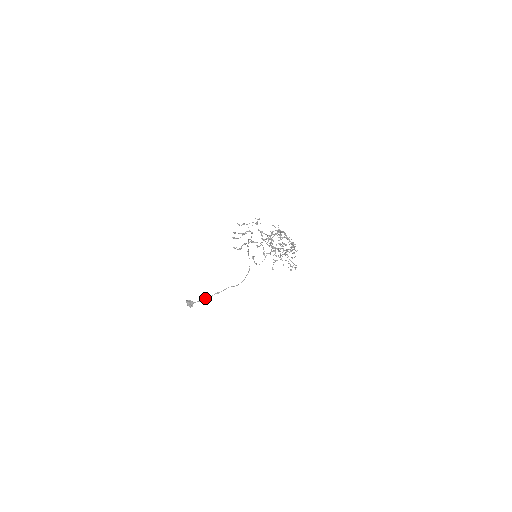
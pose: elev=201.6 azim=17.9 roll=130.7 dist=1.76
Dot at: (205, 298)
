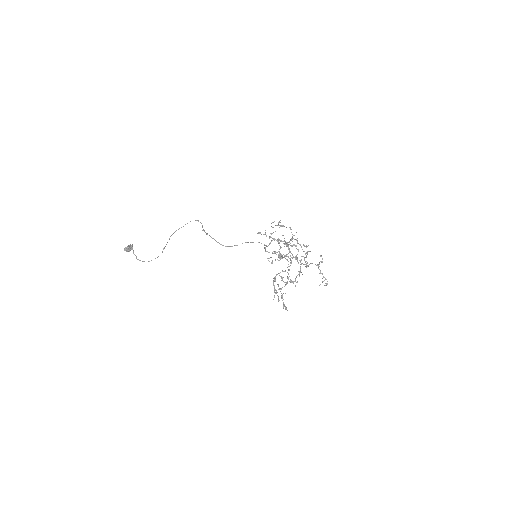
Dot at: occluded
